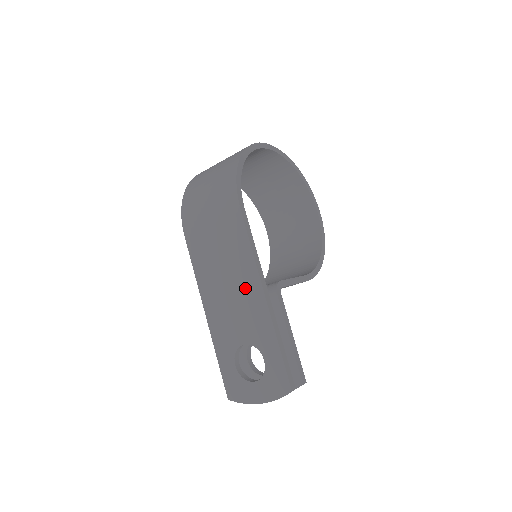
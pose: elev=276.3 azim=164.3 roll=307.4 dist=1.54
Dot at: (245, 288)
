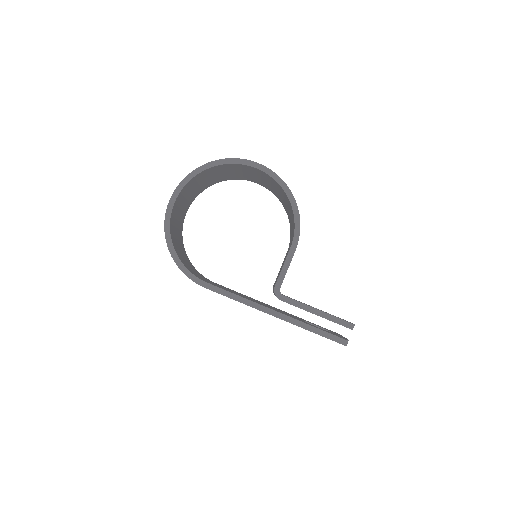
Dot at: occluded
